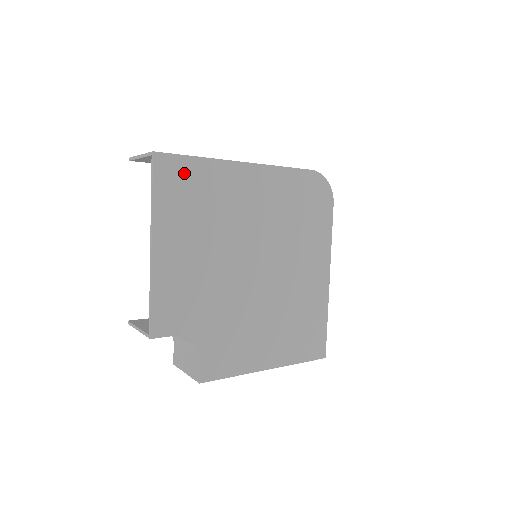
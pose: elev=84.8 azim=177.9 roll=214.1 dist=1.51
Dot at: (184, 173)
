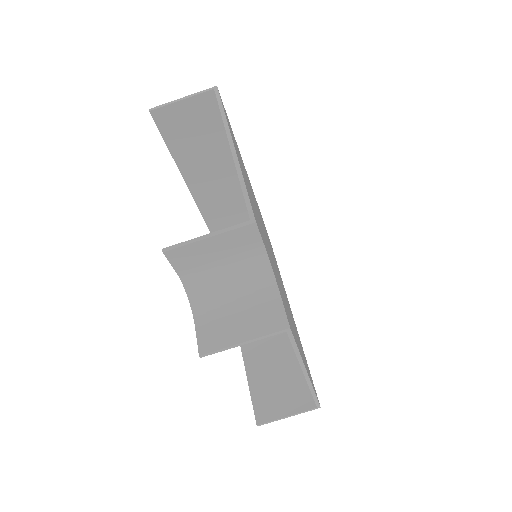
Dot at: occluded
